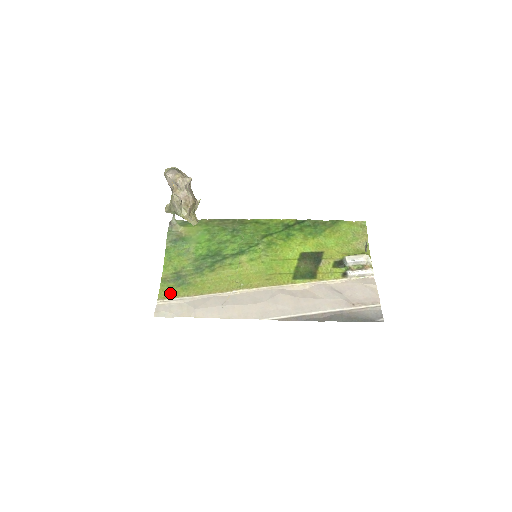
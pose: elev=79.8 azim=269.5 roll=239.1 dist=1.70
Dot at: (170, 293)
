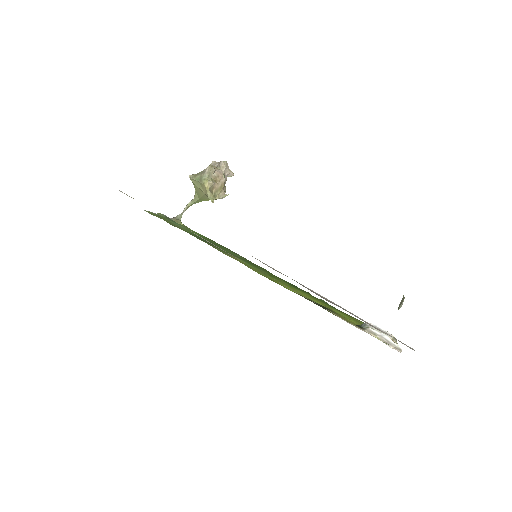
Dot at: occluded
